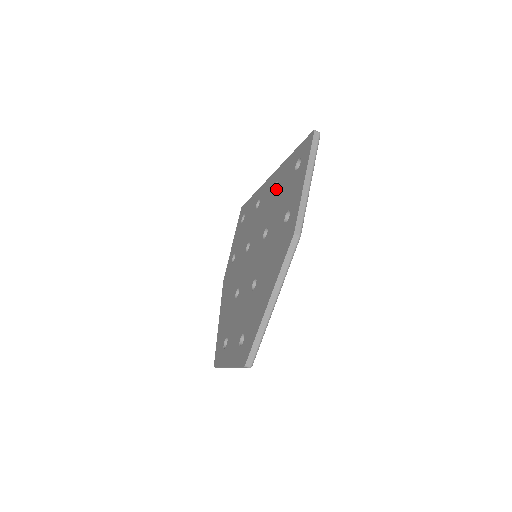
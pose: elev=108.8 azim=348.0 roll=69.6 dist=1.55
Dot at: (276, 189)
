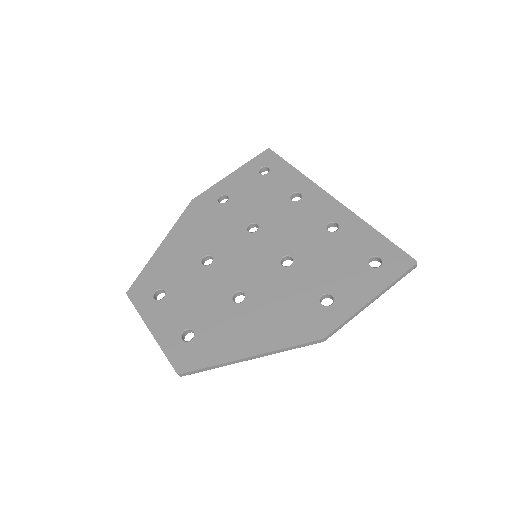
Dot at: (331, 233)
